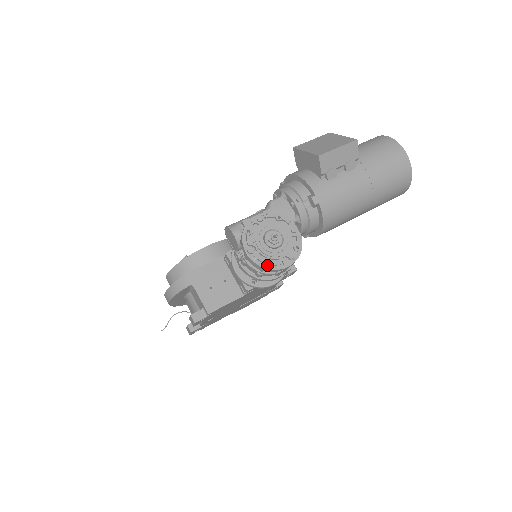
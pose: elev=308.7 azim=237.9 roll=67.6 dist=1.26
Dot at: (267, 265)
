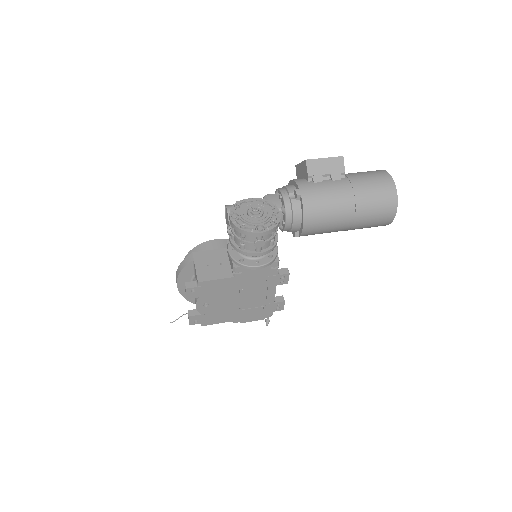
Dot at: (243, 227)
